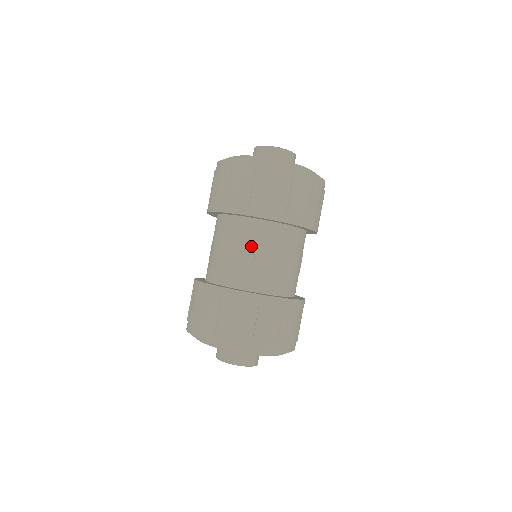
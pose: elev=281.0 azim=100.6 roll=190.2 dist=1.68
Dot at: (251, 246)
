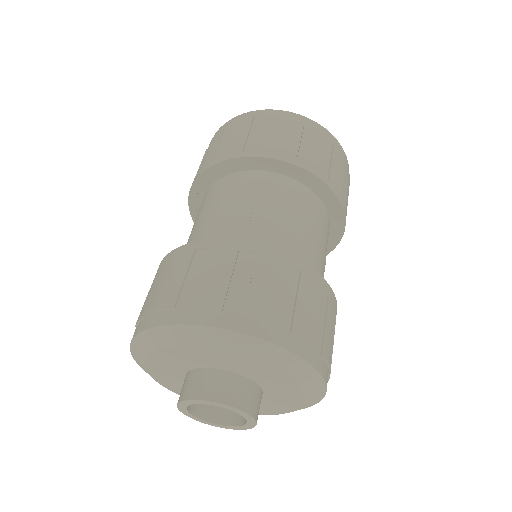
Dot at: (246, 199)
